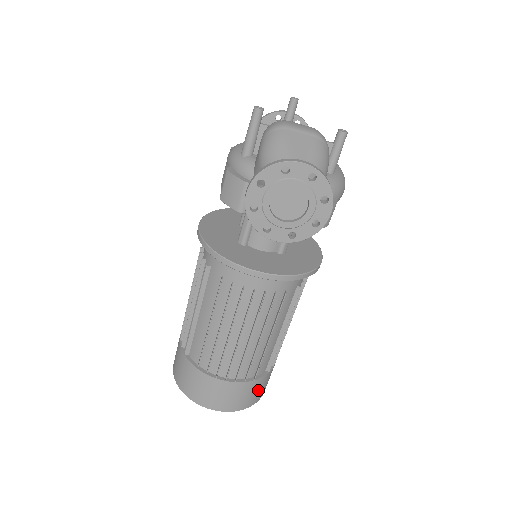
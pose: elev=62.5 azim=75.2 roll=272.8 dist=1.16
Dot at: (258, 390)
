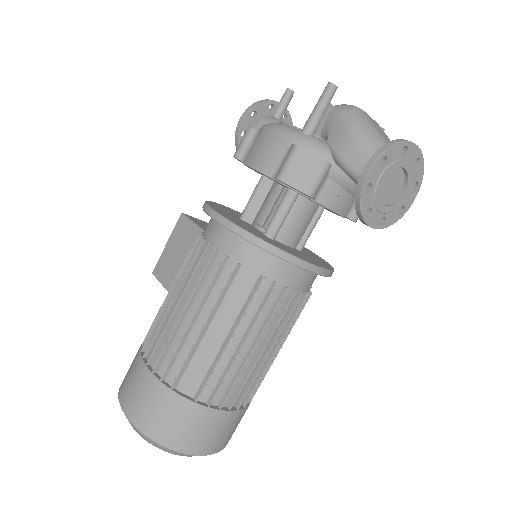
Dot at: occluded
